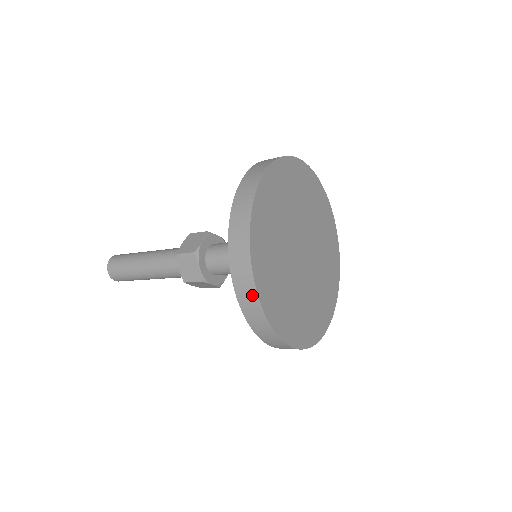
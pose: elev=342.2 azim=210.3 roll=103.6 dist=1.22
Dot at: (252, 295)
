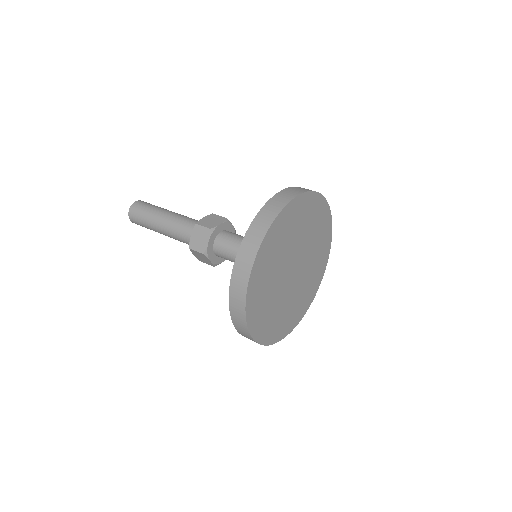
Dot at: (254, 341)
